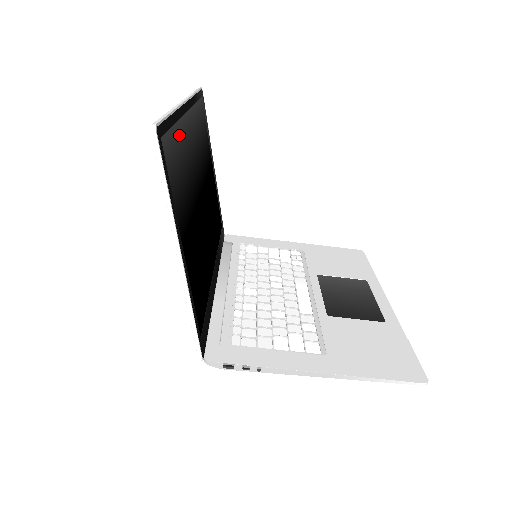
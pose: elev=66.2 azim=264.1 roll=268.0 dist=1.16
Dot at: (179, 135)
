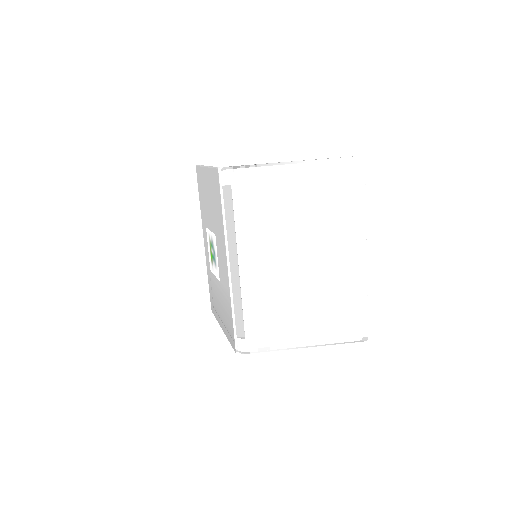
Dot at: occluded
